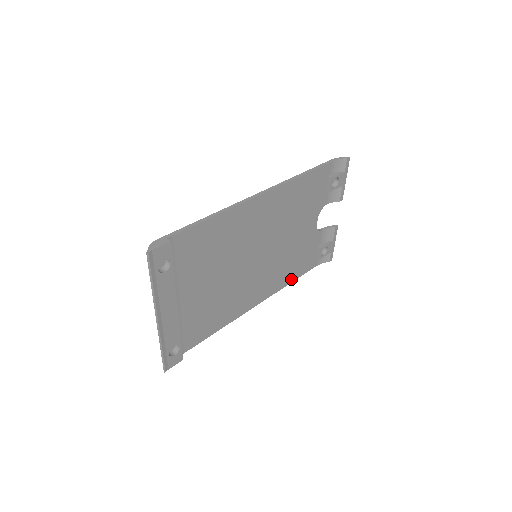
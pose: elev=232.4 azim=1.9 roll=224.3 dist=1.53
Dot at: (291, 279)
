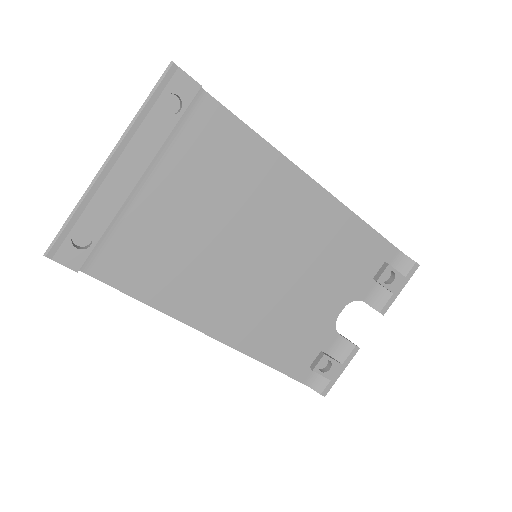
Dot at: (266, 357)
